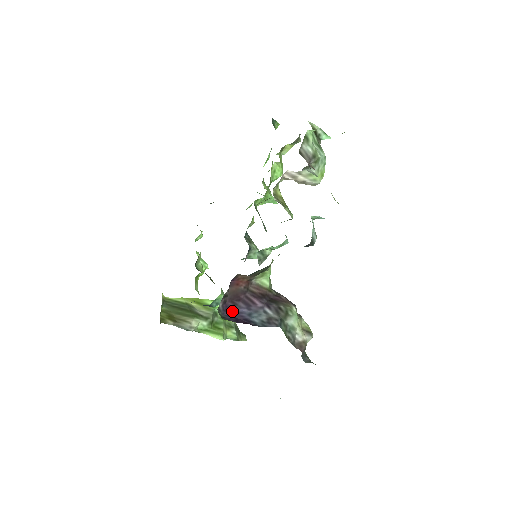
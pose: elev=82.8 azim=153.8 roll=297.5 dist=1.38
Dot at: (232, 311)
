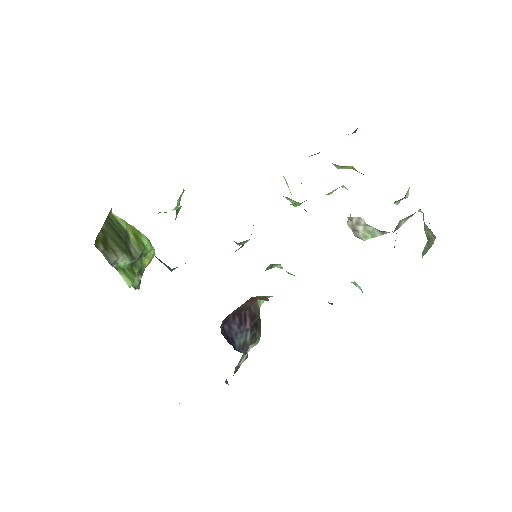
Dot at: (227, 324)
